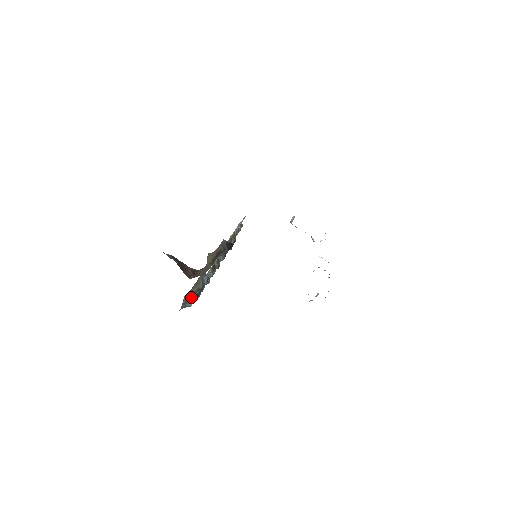
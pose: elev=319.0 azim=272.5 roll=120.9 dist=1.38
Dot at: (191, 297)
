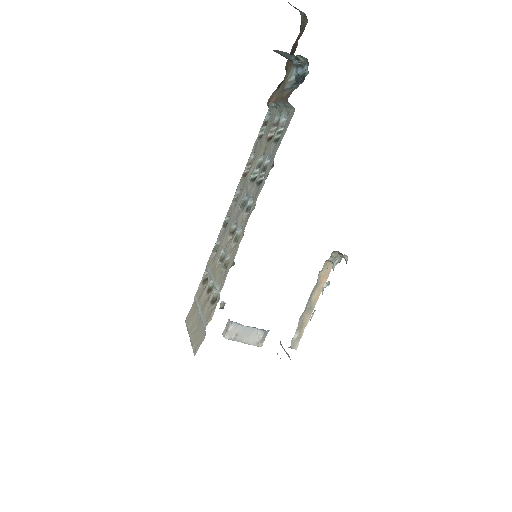
Dot at: (297, 87)
